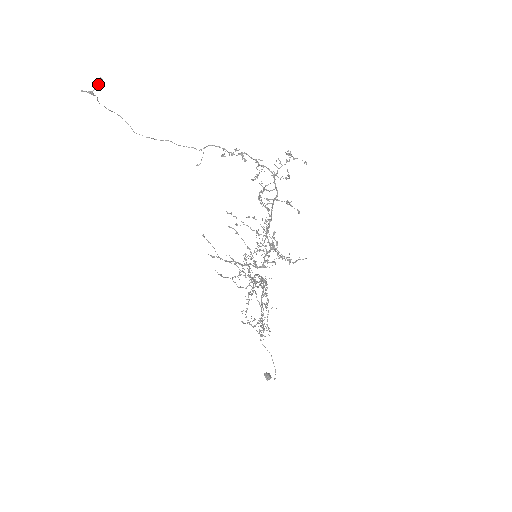
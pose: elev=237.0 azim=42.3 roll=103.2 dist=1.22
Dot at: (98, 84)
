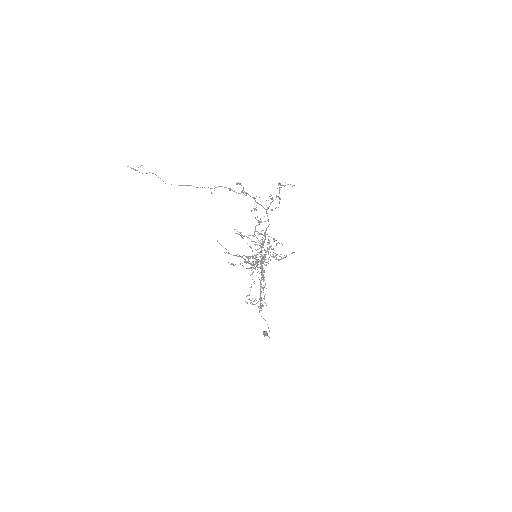
Dot at: occluded
